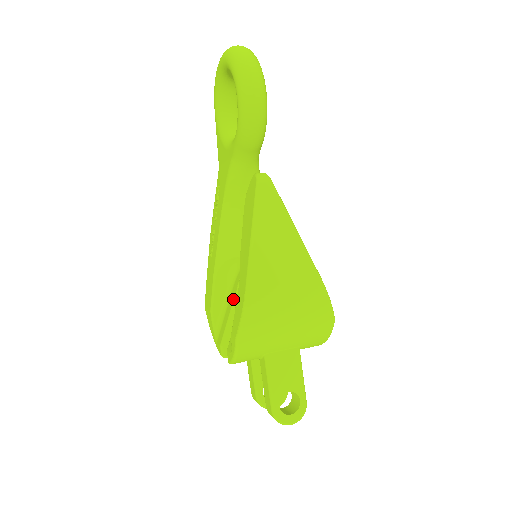
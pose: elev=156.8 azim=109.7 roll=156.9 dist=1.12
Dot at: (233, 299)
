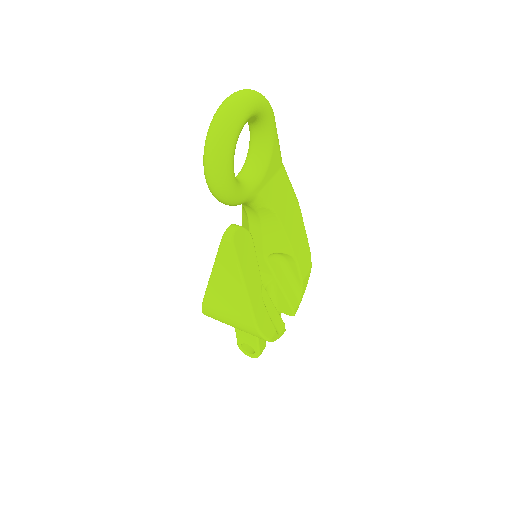
Dot at: occluded
